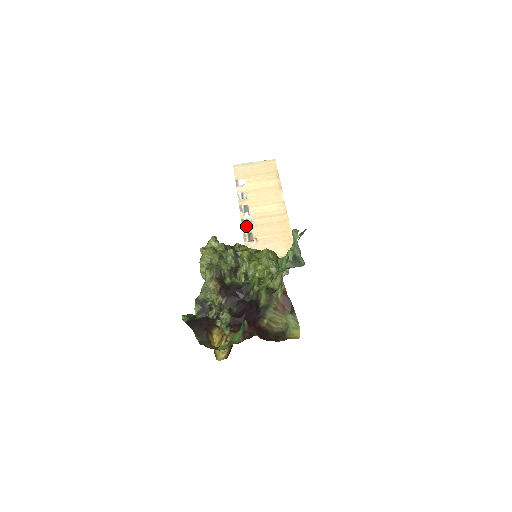
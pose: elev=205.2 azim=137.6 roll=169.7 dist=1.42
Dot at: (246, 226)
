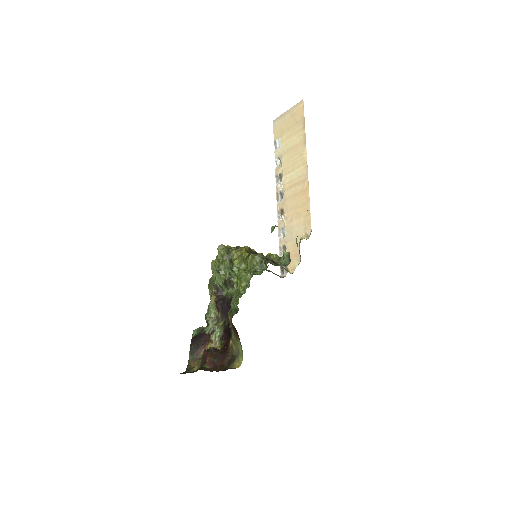
Dot at: (280, 201)
